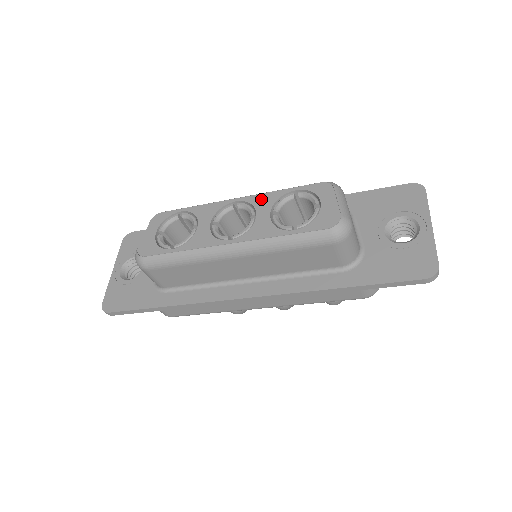
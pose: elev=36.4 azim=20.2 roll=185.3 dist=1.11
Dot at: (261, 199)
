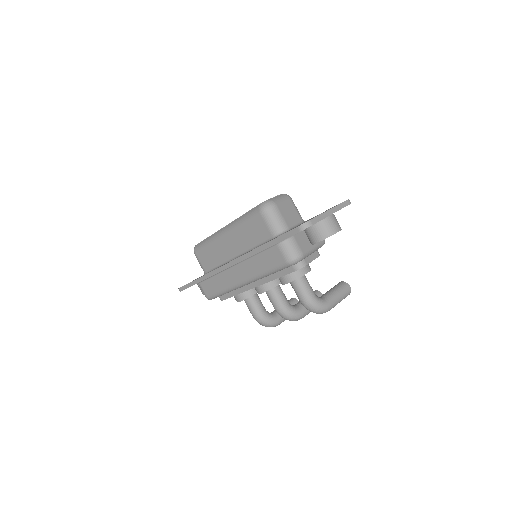
Dot at: occluded
